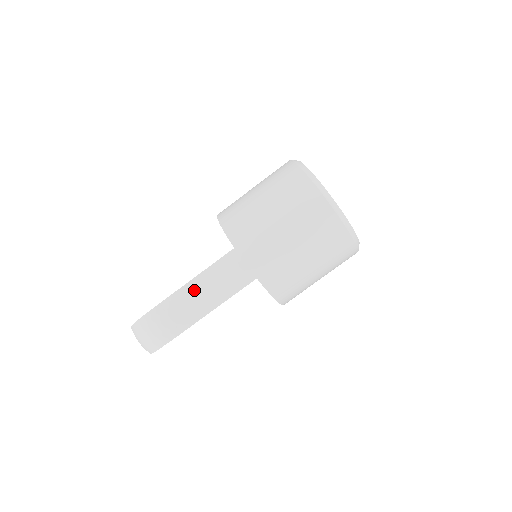
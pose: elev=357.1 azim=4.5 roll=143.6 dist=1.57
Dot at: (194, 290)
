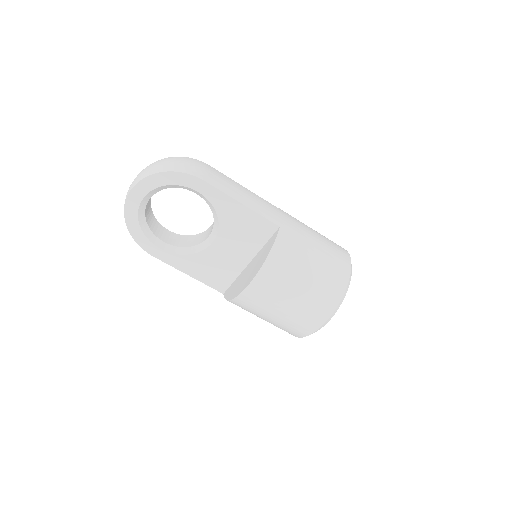
Dot at: (239, 186)
